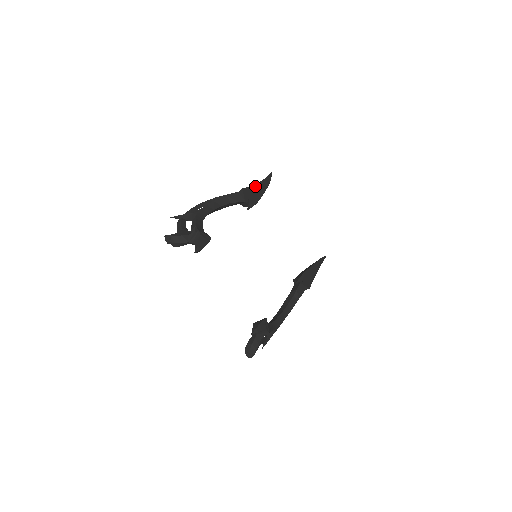
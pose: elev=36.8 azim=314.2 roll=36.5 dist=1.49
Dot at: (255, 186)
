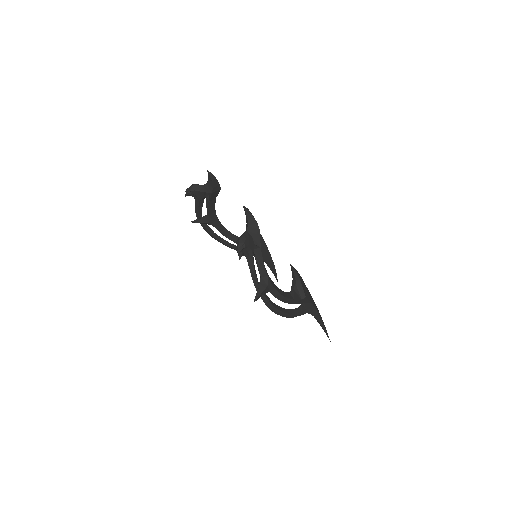
Dot at: occluded
